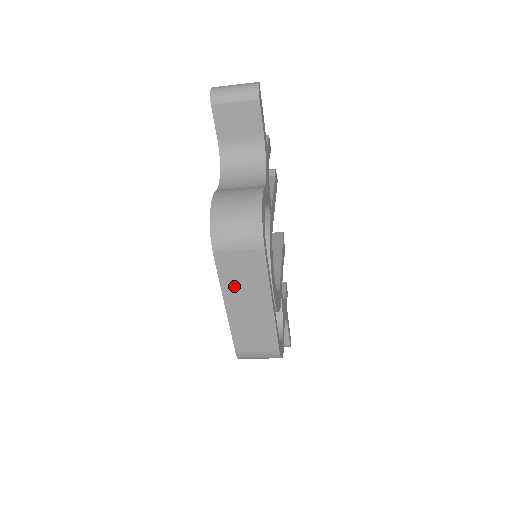
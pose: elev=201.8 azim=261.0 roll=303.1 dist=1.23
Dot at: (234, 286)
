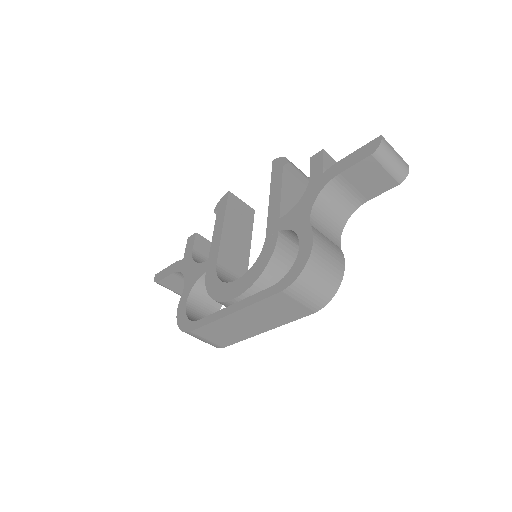
Dot at: (259, 311)
